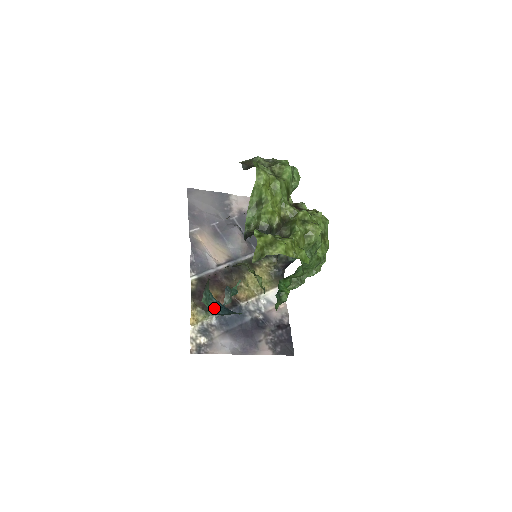
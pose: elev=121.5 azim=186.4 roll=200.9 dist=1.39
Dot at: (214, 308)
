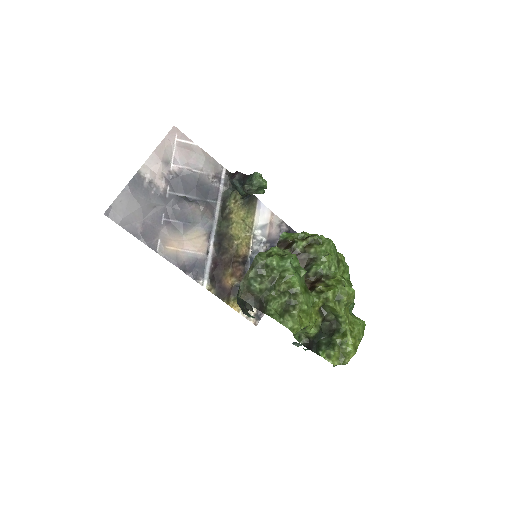
Dot at: occluded
